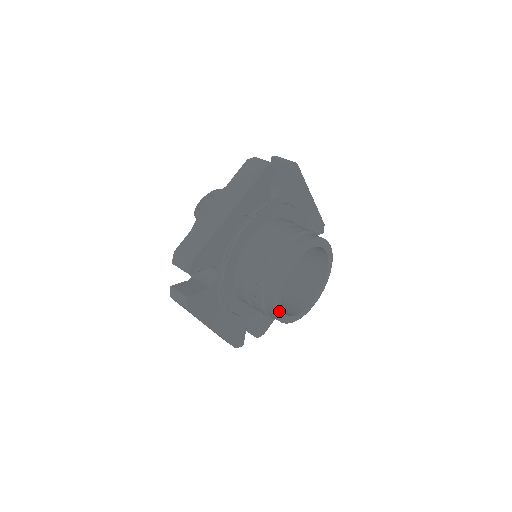
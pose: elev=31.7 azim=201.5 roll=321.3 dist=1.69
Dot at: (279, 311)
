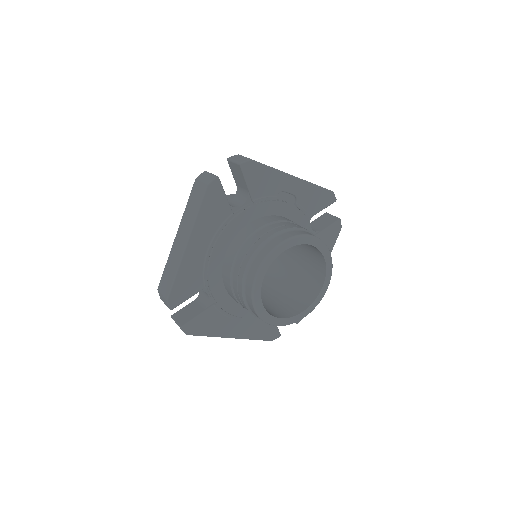
Dot at: (266, 266)
